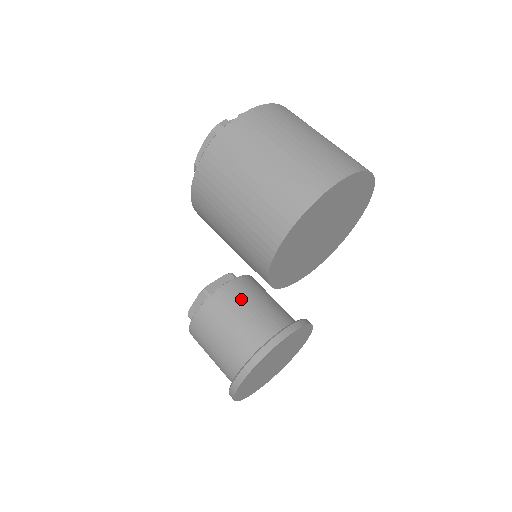
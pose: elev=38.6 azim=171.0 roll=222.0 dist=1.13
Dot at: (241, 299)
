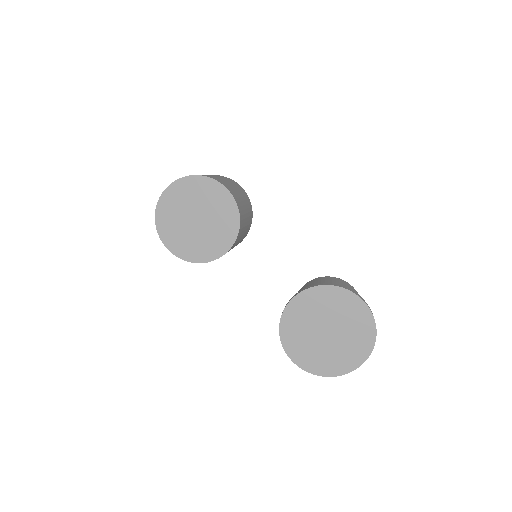
Dot at: occluded
